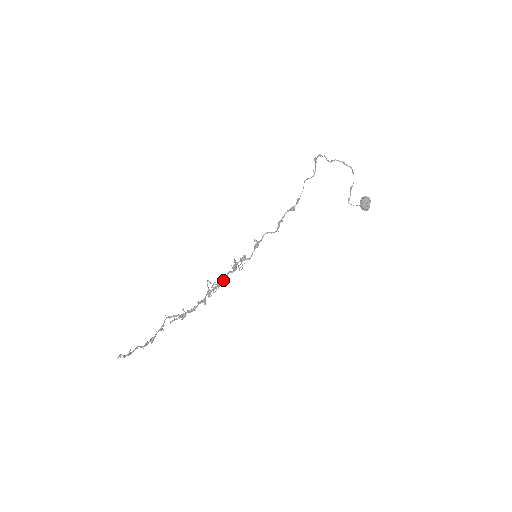
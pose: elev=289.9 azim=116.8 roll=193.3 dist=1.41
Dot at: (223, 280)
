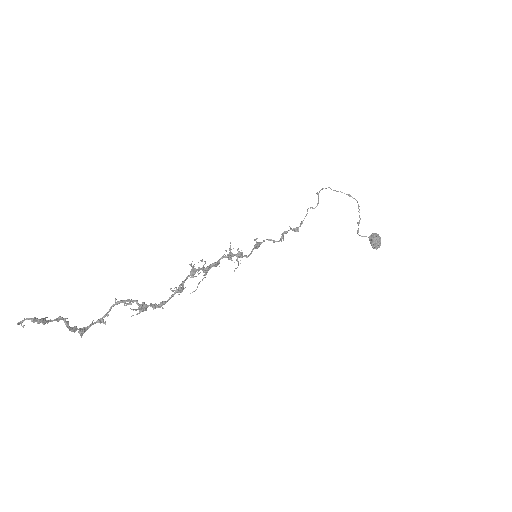
Dot at: (215, 262)
